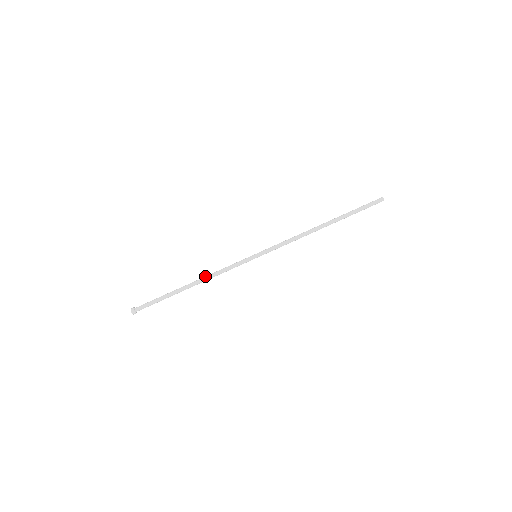
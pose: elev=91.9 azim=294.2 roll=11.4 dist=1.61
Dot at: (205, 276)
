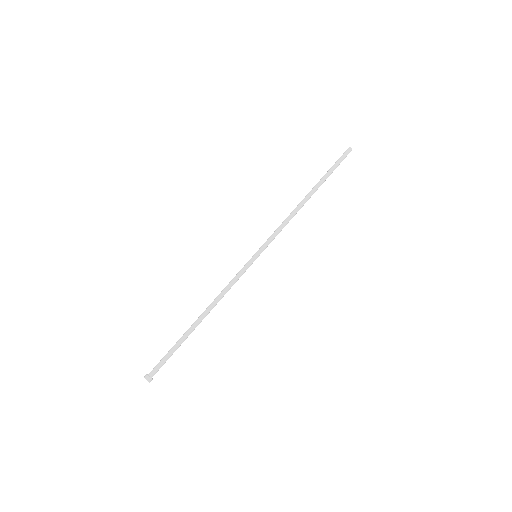
Dot at: occluded
